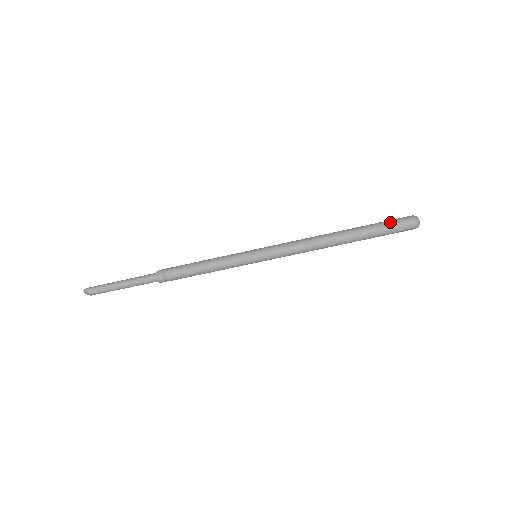
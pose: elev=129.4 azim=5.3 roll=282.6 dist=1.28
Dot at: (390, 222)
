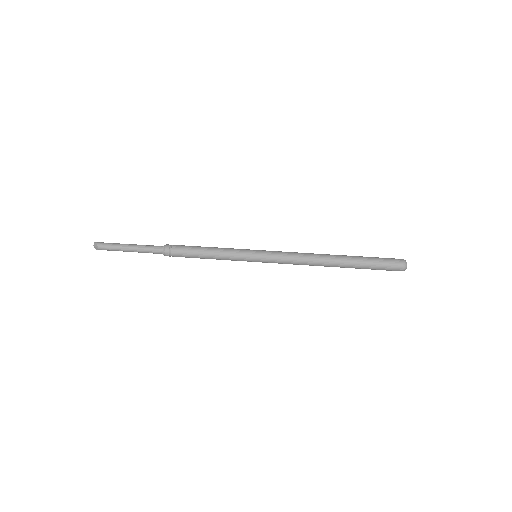
Dot at: (381, 258)
